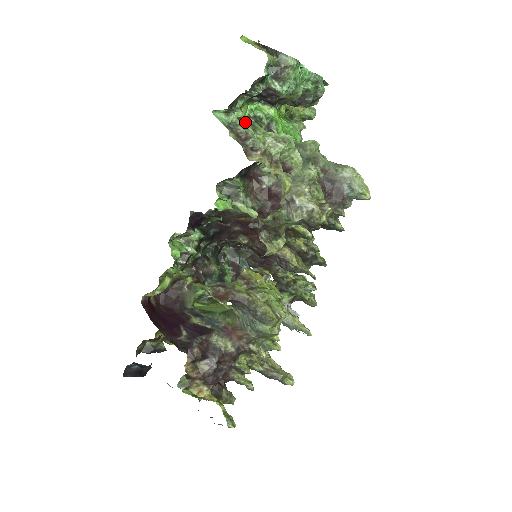
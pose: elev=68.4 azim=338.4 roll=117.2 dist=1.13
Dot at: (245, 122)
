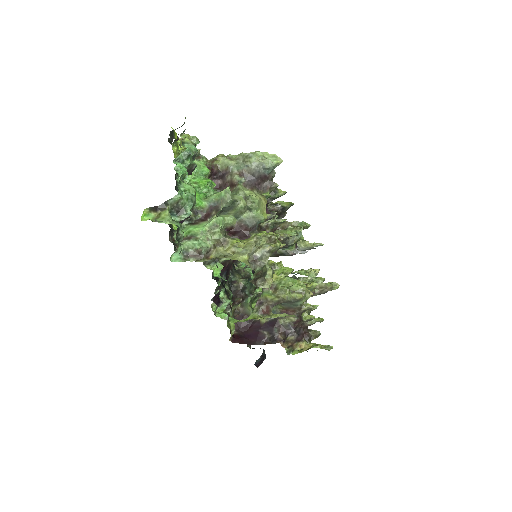
Dot at: (187, 239)
